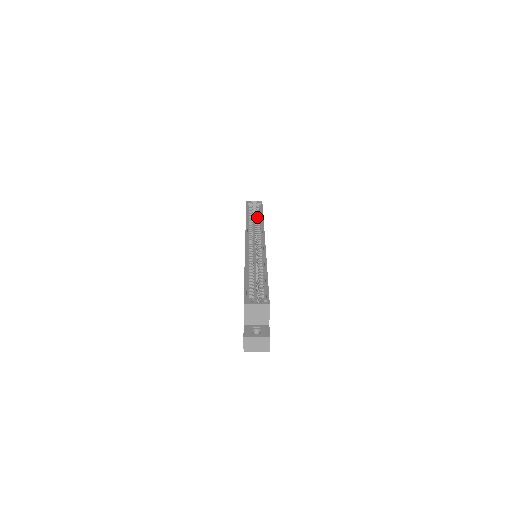
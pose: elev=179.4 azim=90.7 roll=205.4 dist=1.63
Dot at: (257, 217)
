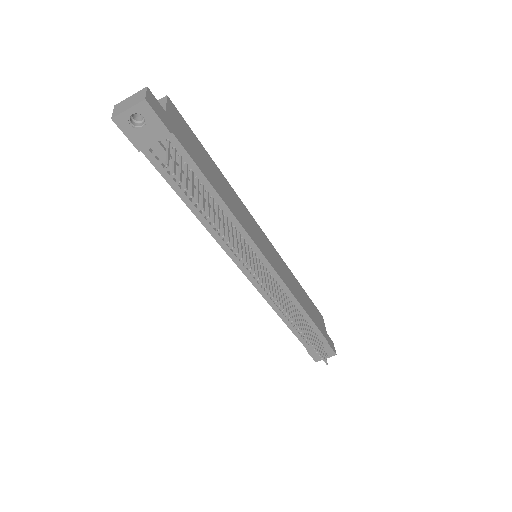
Dot at: occluded
